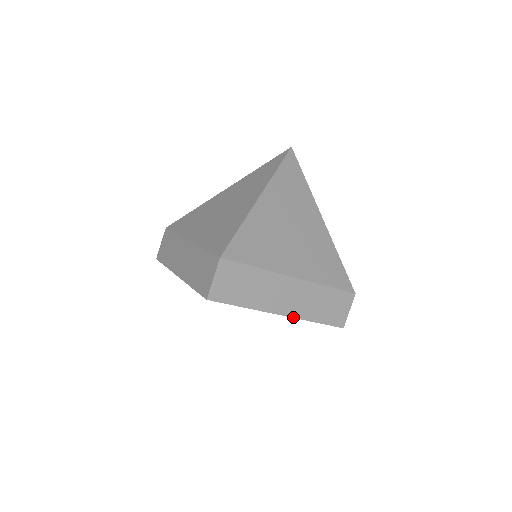
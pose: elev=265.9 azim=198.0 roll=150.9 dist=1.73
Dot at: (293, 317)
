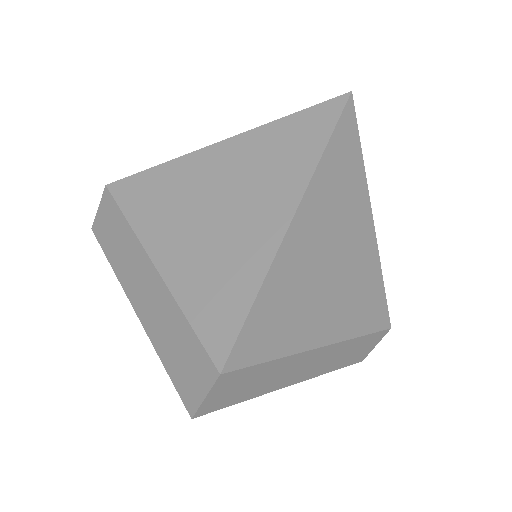
Dot at: (307, 379)
